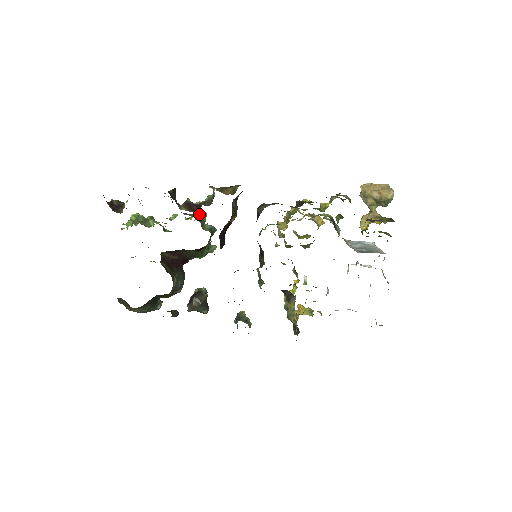
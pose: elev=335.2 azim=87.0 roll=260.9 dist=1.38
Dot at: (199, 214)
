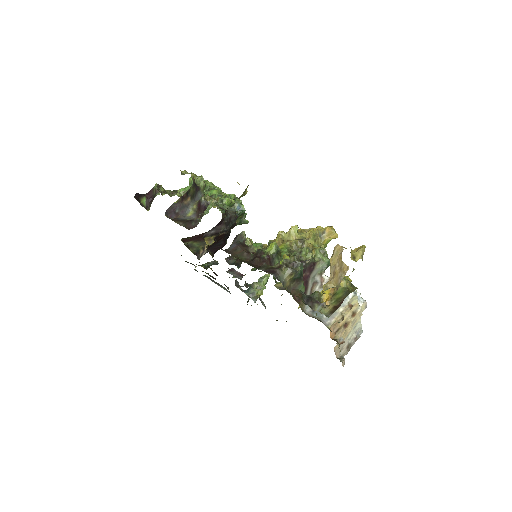
Dot at: (227, 198)
